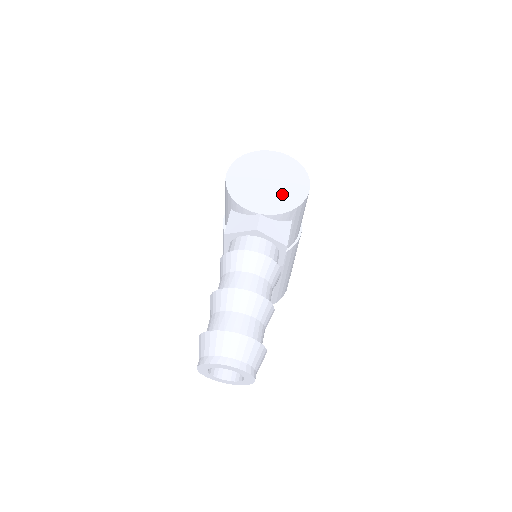
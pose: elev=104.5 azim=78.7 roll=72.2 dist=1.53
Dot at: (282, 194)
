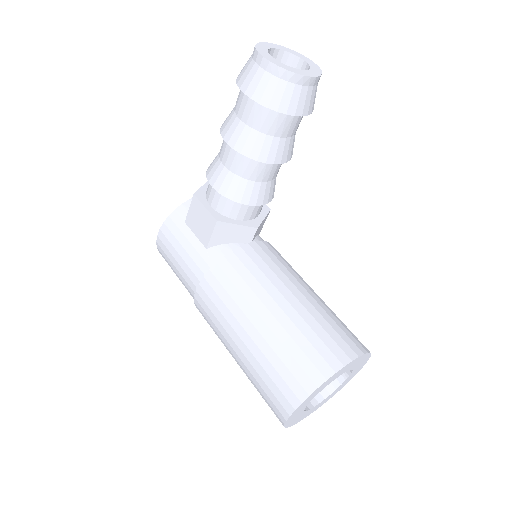
Dot at: occluded
